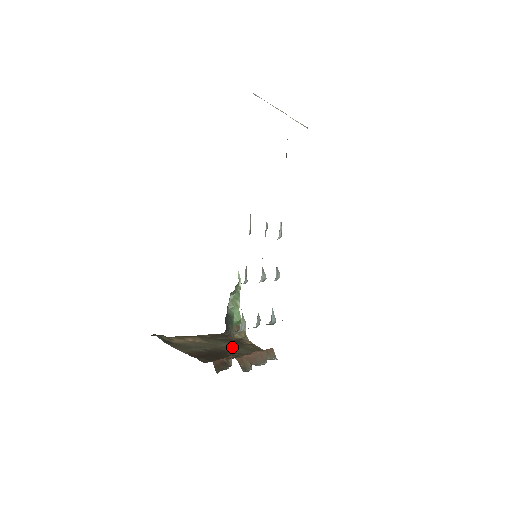
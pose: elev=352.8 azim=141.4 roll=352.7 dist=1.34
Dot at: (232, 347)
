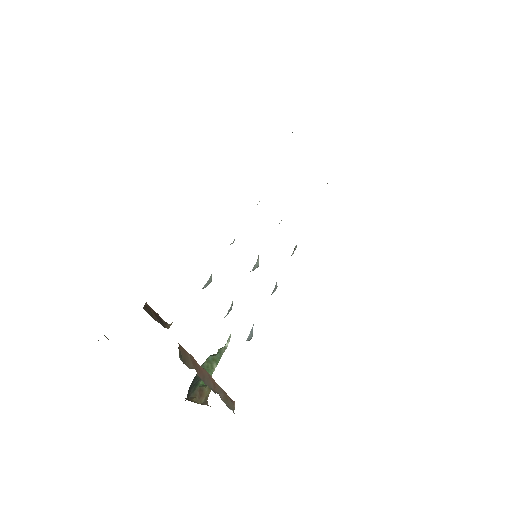
Dot at: occluded
